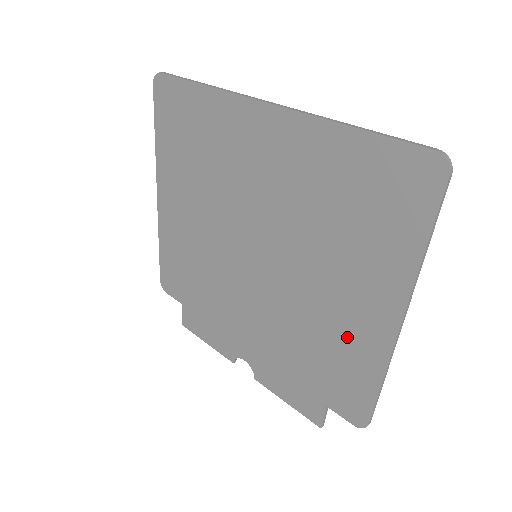
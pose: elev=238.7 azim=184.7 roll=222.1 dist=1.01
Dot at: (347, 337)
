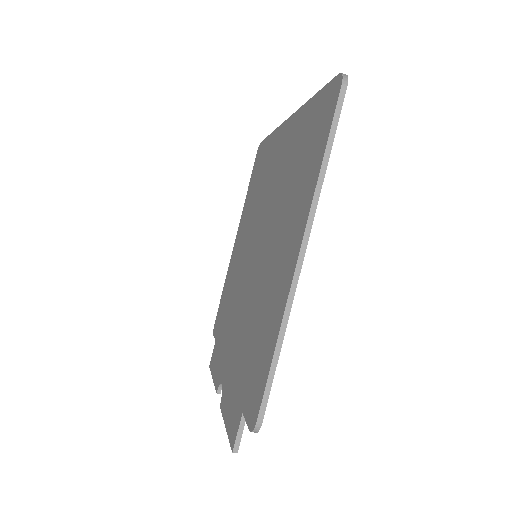
Dot at: (271, 302)
